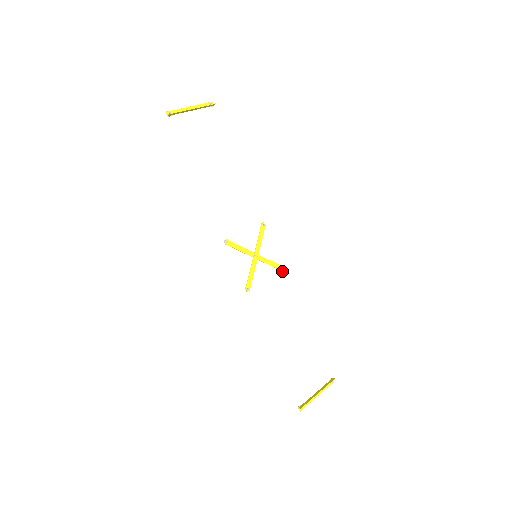
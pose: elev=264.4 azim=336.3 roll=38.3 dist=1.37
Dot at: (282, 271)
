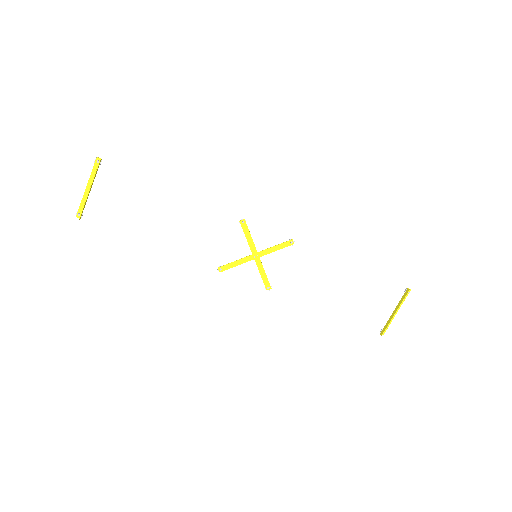
Dot at: (292, 244)
